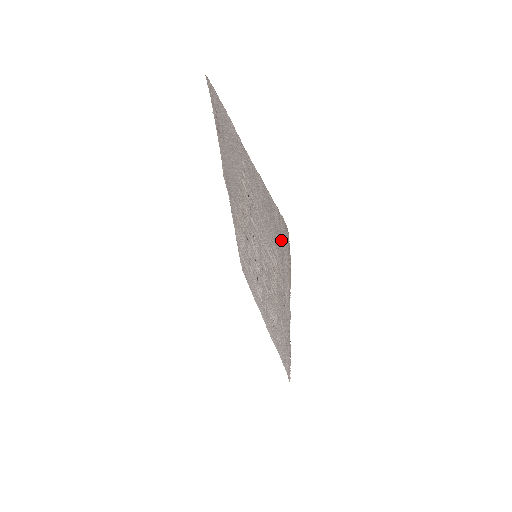
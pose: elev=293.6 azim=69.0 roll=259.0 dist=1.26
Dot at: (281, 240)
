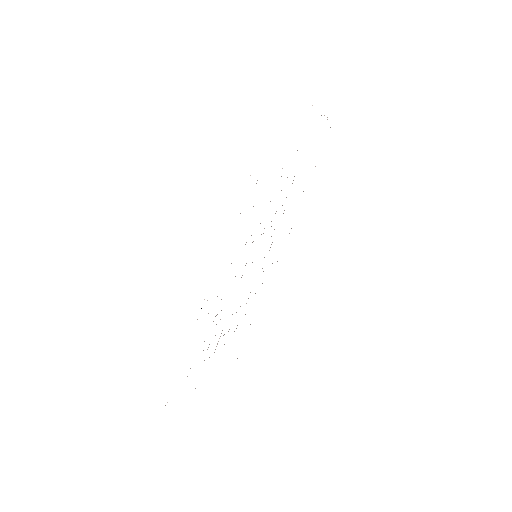
Dot at: occluded
